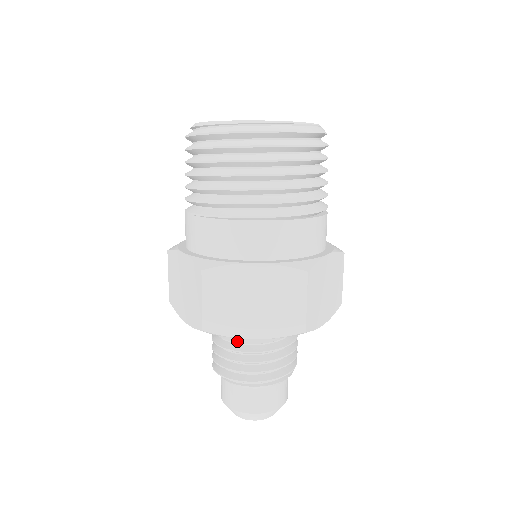
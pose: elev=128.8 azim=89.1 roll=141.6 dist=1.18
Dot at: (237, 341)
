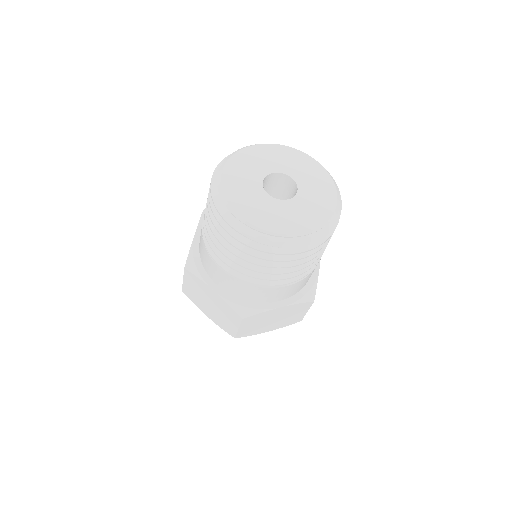
Dot at: occluded
